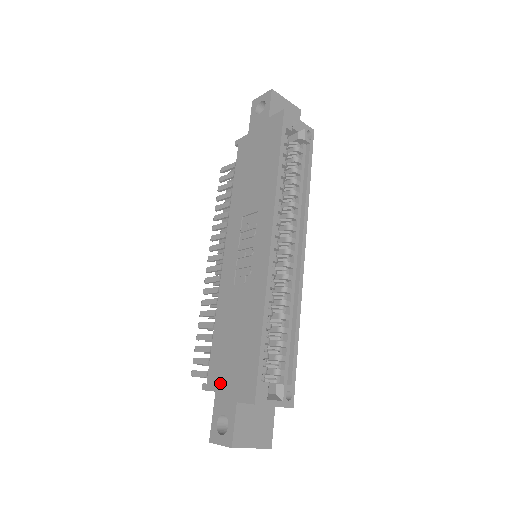
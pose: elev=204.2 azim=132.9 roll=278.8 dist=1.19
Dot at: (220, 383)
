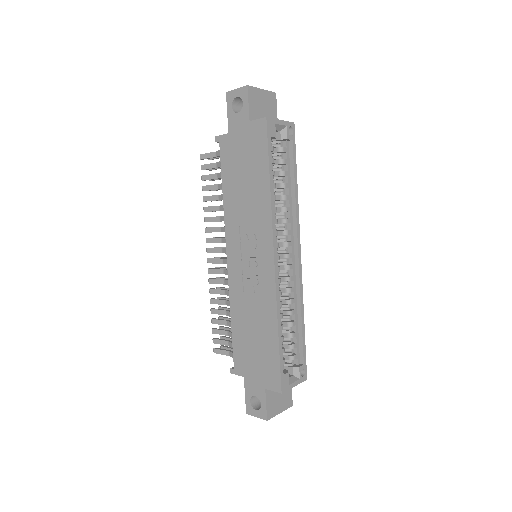
Dot at: (247, 371)
